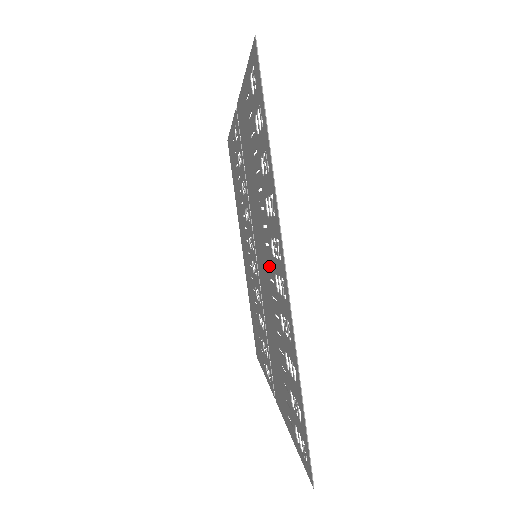
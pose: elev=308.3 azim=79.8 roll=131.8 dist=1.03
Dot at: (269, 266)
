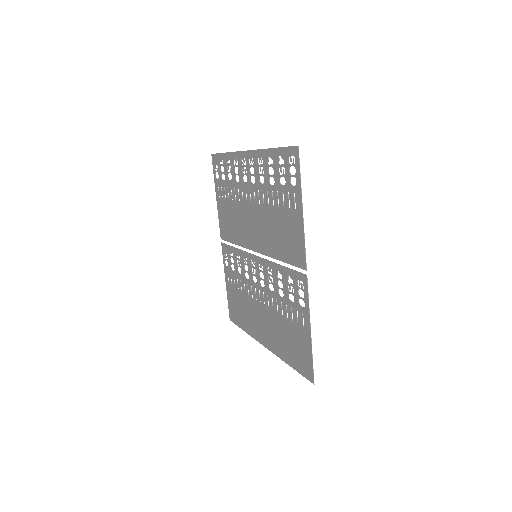
Dot at: (251, 199)
